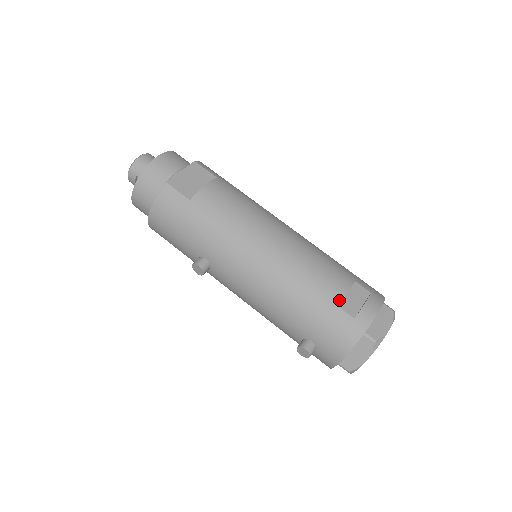
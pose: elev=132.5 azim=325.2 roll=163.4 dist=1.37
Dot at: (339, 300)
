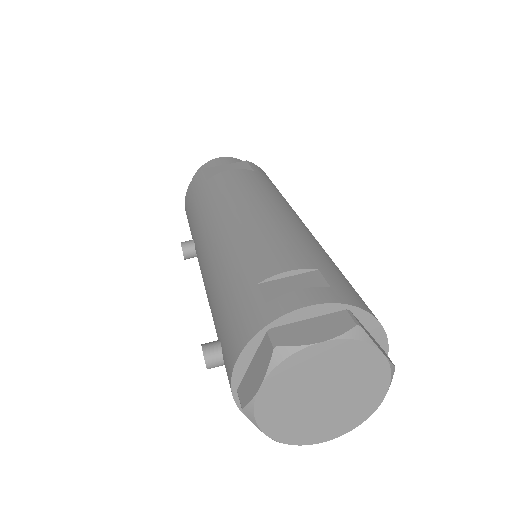
Dot at: (265, 277)
